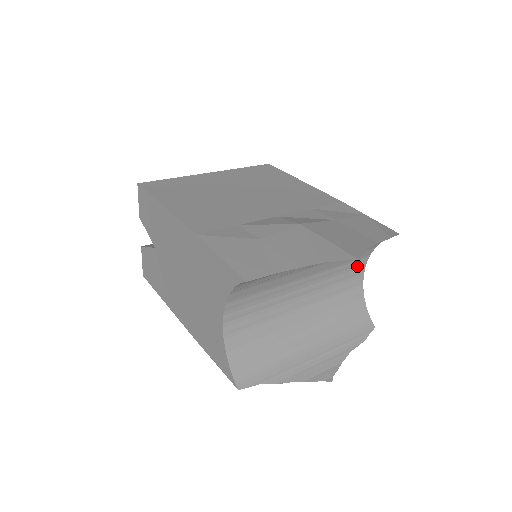
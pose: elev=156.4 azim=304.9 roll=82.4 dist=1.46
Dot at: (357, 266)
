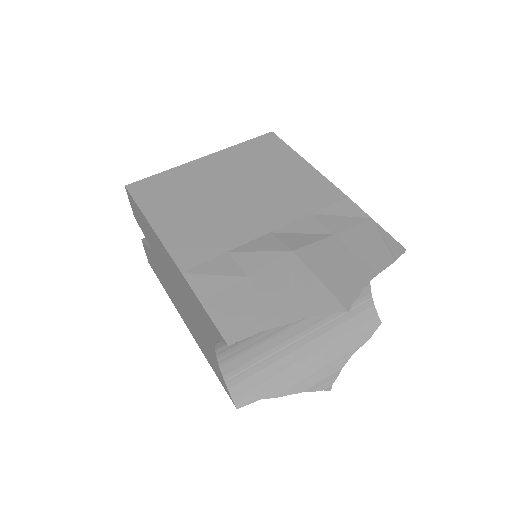
Dot at: occluded
